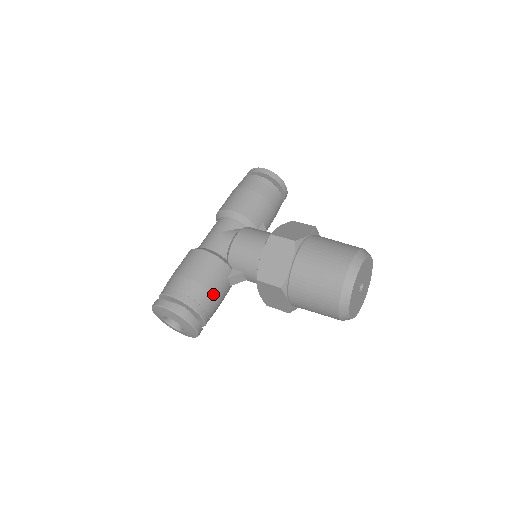
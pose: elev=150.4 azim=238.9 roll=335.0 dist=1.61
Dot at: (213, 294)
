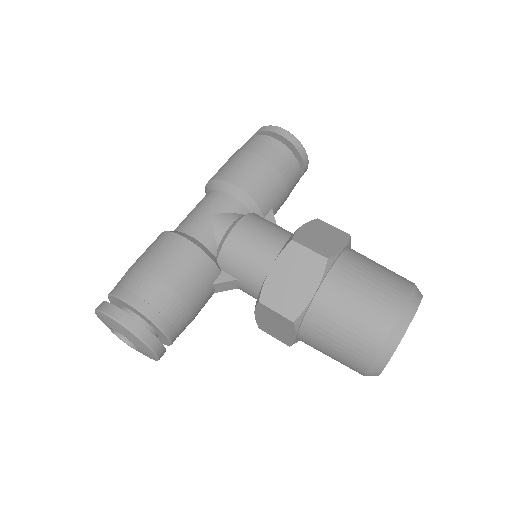
Dot at: (190, 306)
